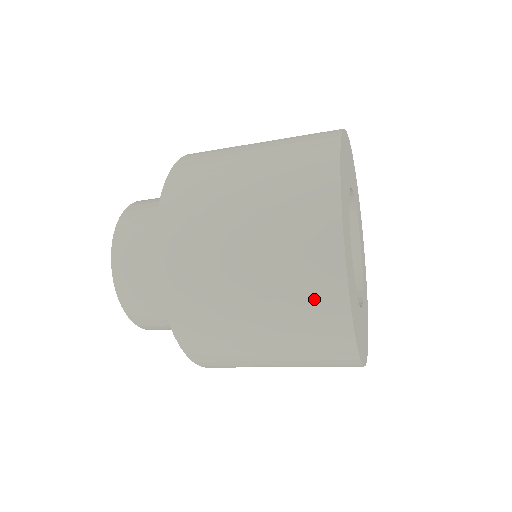
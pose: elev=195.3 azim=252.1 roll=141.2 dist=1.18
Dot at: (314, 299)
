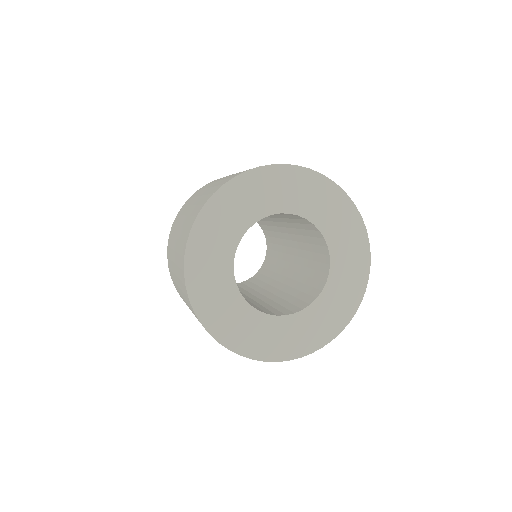
Dot at: occluded
